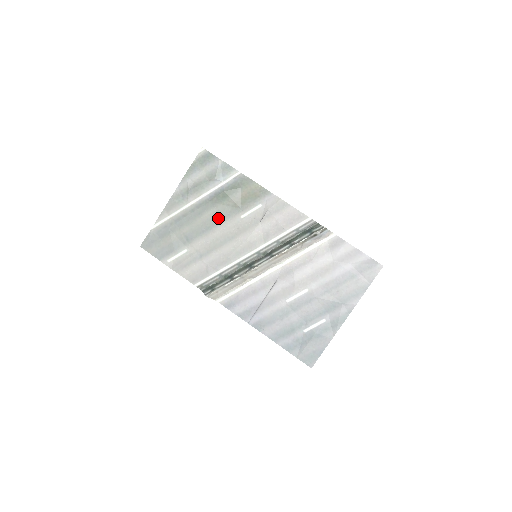
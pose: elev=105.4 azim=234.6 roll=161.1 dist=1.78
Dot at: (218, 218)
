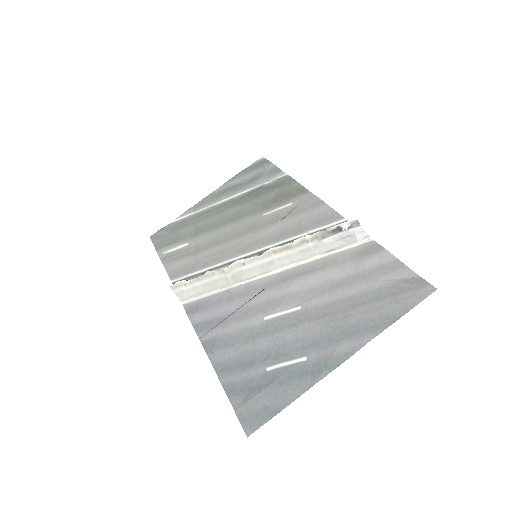
Dot at: (239, 215)
